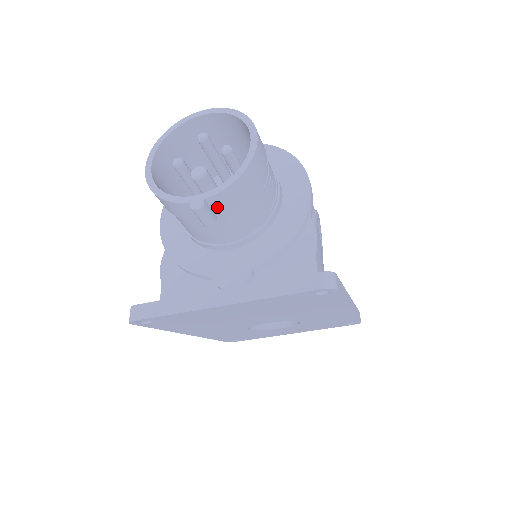
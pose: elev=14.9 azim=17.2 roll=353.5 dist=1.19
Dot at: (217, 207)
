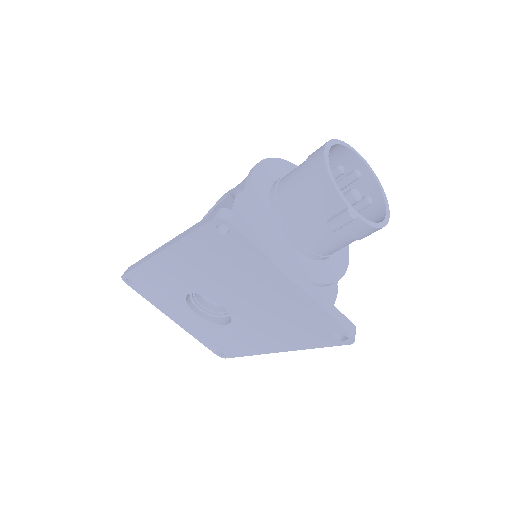
Dot at: (348, 226)
